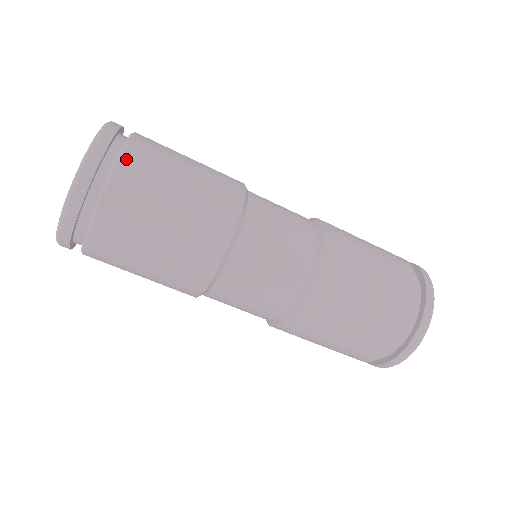
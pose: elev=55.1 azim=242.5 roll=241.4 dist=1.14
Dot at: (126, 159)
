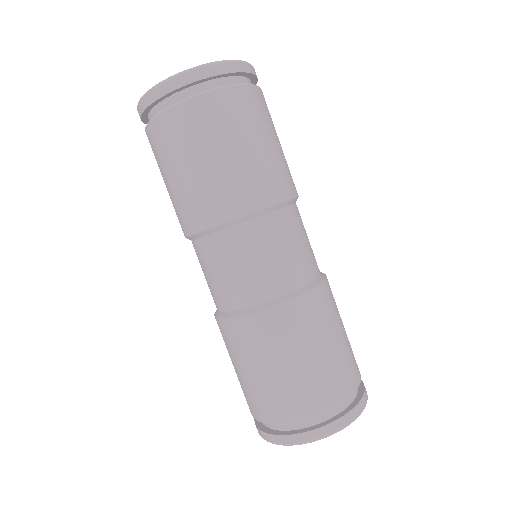
Dot at: (263, 95)
